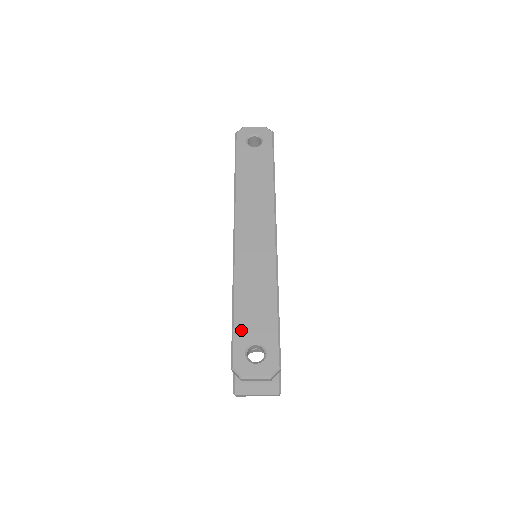
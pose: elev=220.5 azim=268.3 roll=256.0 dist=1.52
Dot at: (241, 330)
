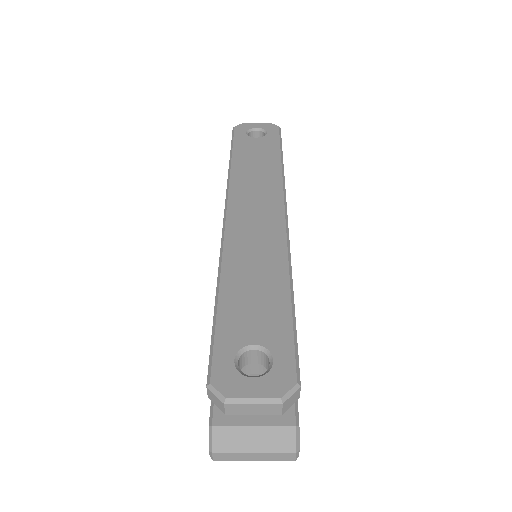
Dot at: (229, 326)
